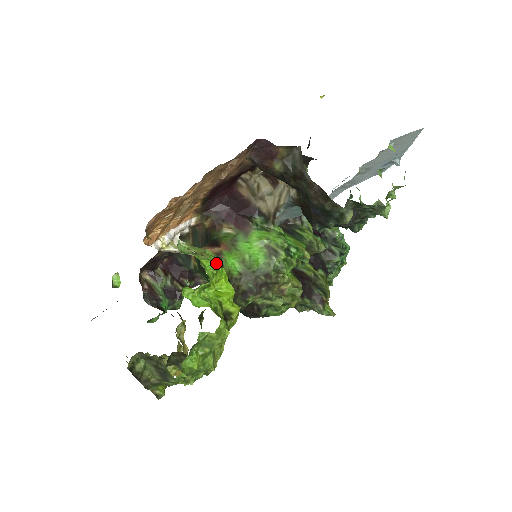
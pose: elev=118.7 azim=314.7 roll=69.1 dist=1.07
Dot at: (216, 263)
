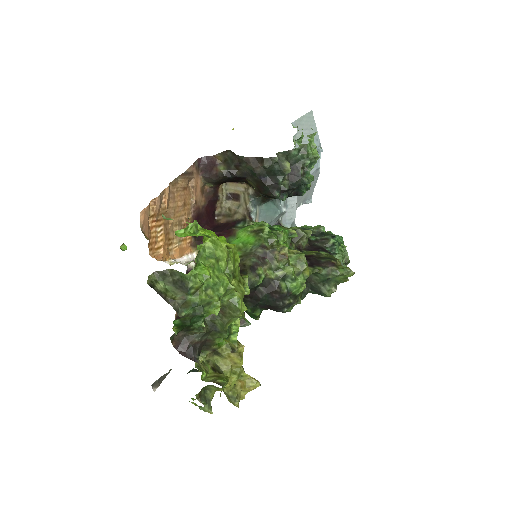
Dot at: occluded
